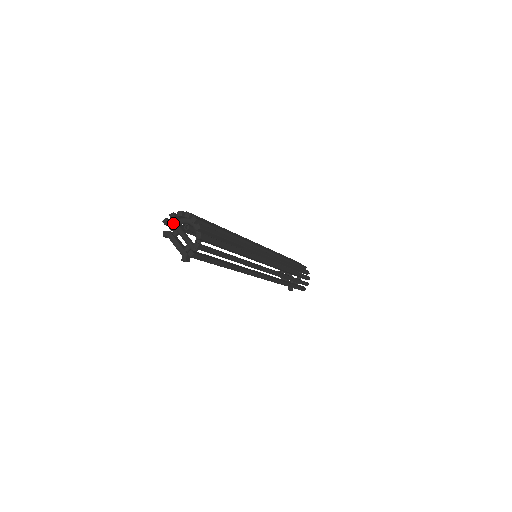
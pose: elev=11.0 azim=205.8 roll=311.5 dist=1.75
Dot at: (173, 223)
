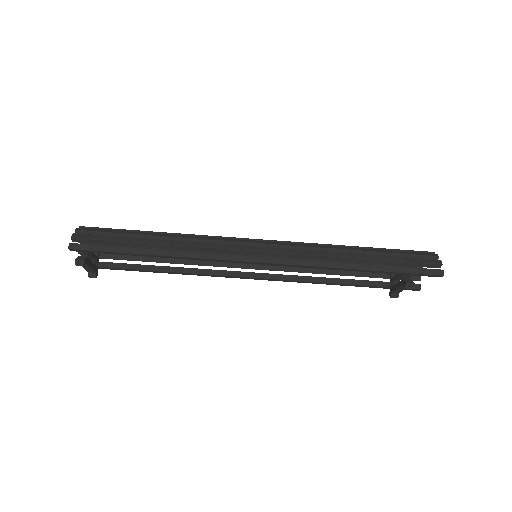
Dot at: occluded
